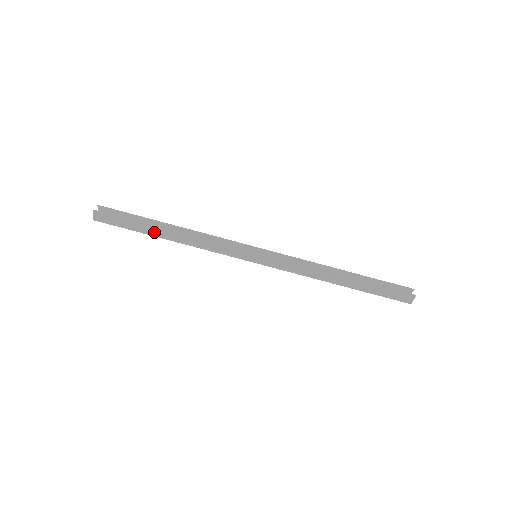
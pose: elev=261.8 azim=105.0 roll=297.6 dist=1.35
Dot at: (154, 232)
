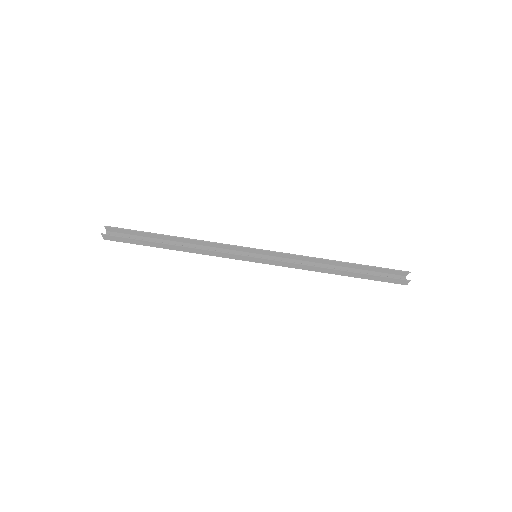
Dot at: (159, 246)
